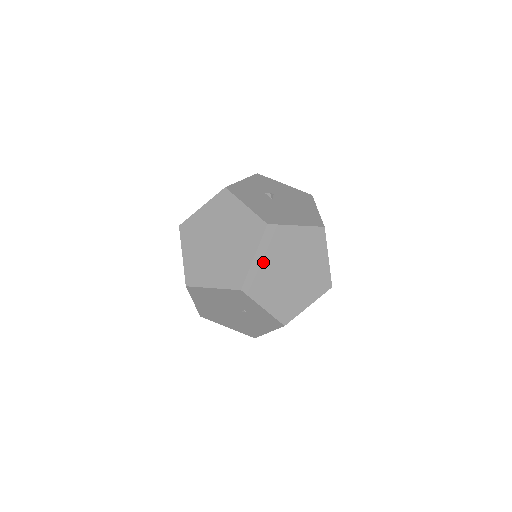
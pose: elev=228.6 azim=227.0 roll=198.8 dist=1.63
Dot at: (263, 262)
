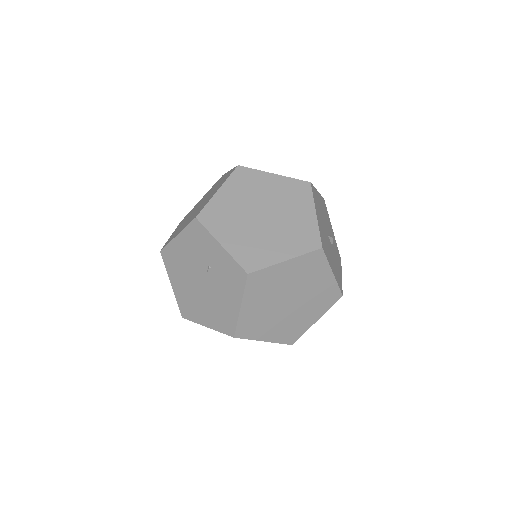
Dot at: (228, 198)
